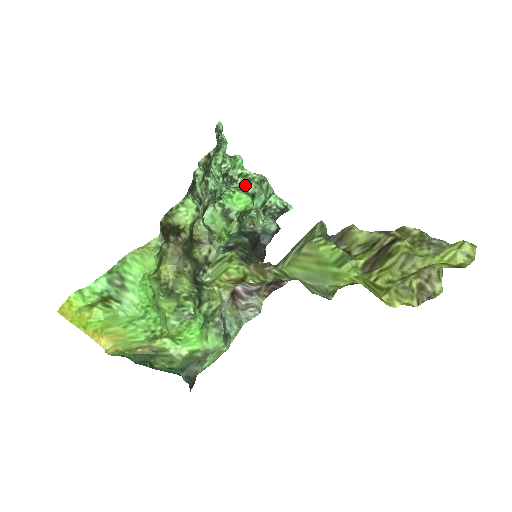
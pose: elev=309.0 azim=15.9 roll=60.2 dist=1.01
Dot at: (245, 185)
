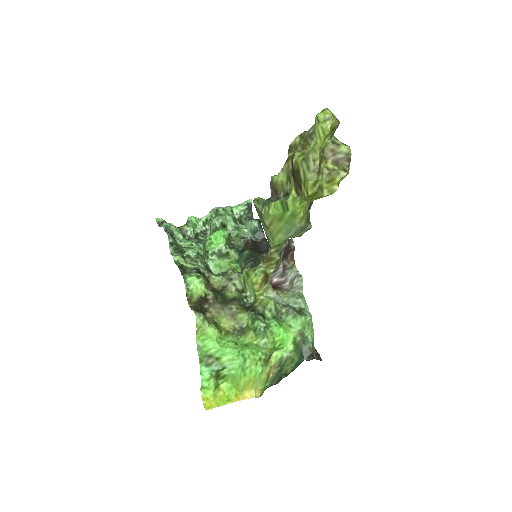
Dot at: (212, 226)
